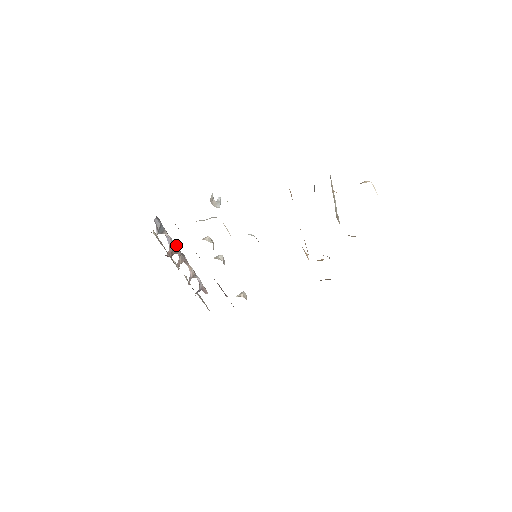
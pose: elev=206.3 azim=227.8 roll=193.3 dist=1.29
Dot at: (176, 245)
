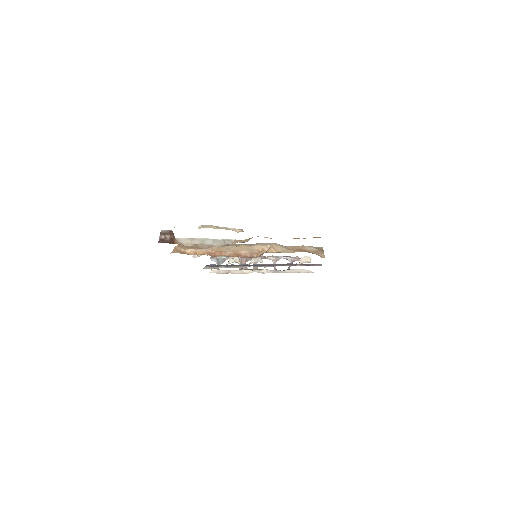
Dot at: occluded
